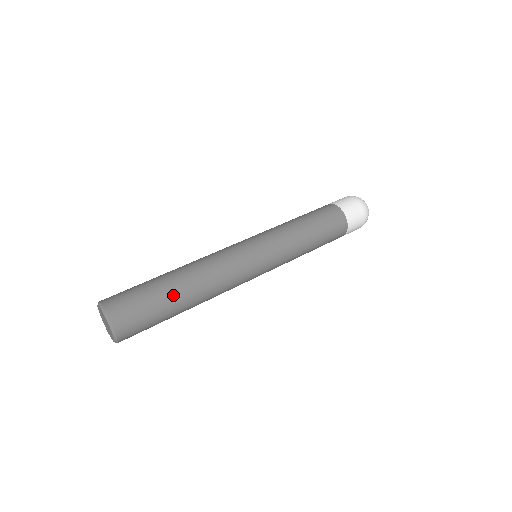
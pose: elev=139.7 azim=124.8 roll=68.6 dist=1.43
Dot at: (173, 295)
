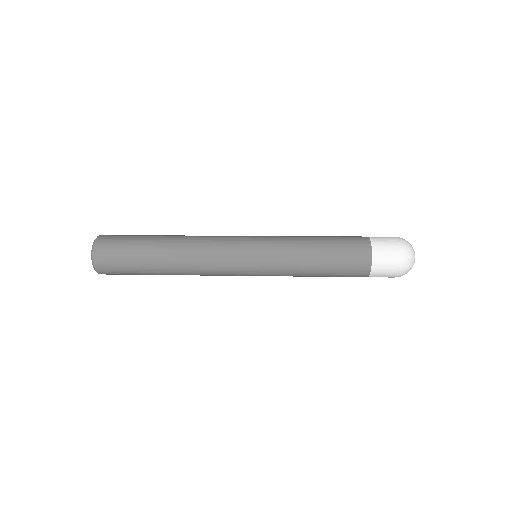
Dot at: (153, 239)
